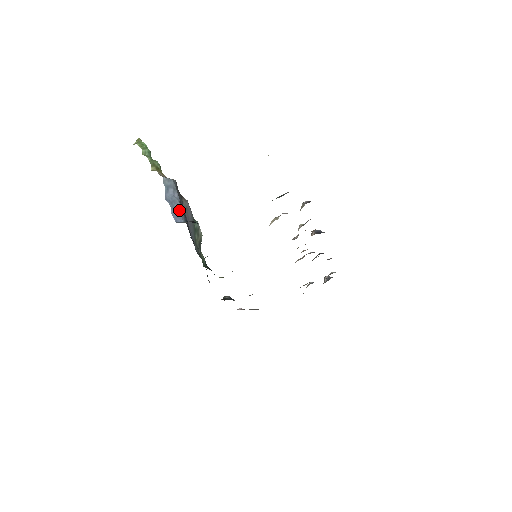
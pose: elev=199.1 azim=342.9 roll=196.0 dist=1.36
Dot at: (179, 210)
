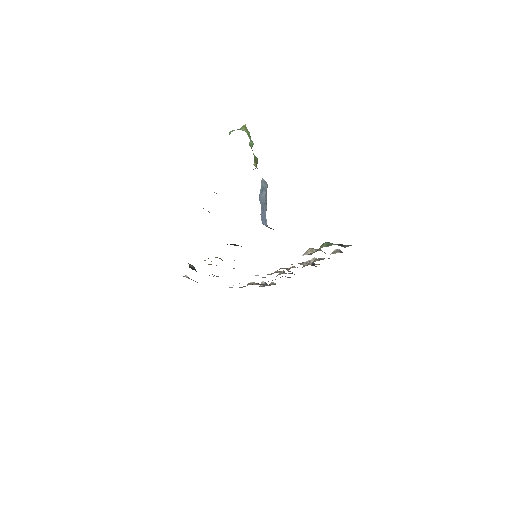
Dot at: occluded
